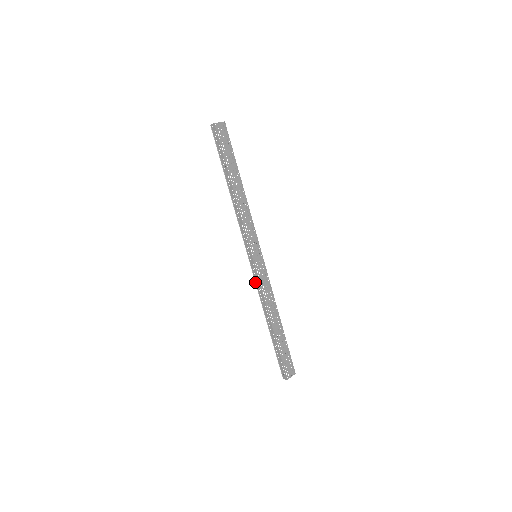
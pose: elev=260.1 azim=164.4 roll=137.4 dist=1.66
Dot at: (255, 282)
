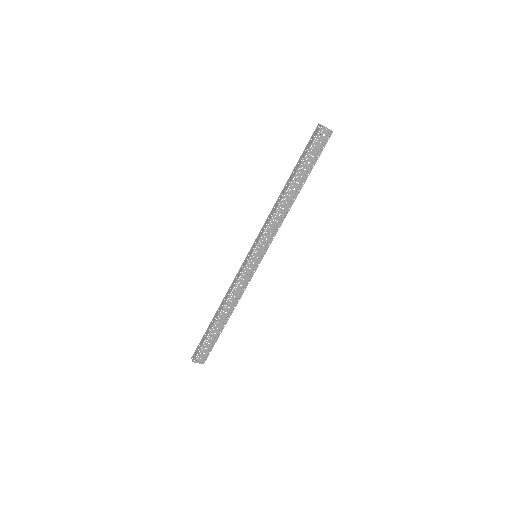
Dot at: (237, 273)
